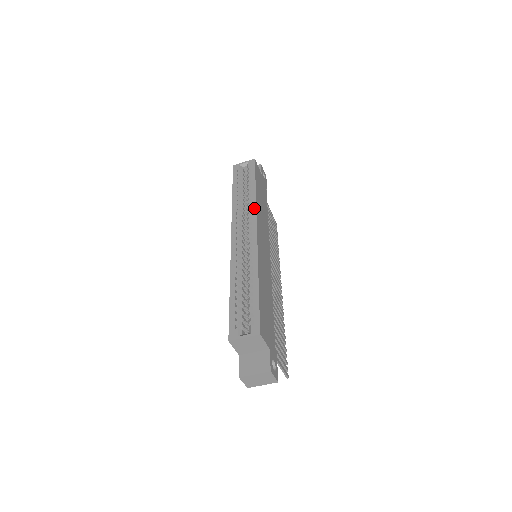
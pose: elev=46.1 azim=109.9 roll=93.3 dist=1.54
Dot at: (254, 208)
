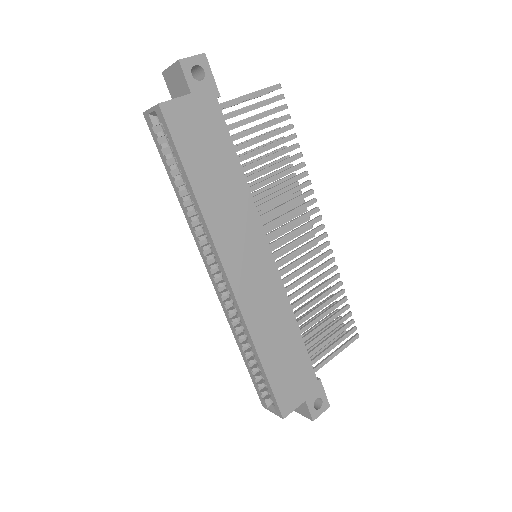
Dot at: (208, 236)
